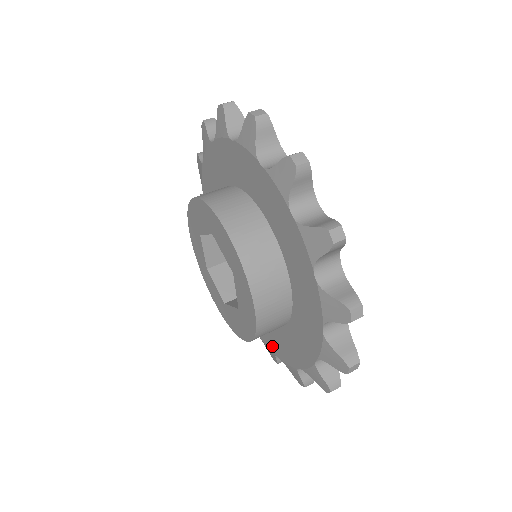
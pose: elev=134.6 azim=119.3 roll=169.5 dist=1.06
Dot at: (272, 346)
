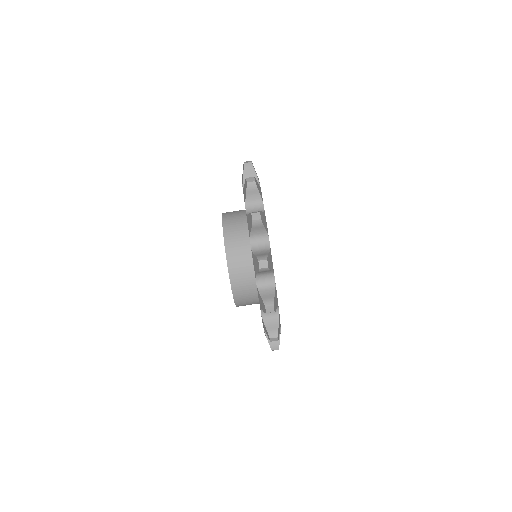
Dot at: occluded
